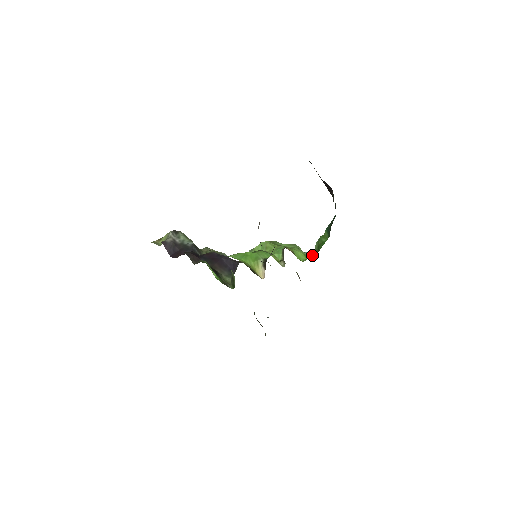
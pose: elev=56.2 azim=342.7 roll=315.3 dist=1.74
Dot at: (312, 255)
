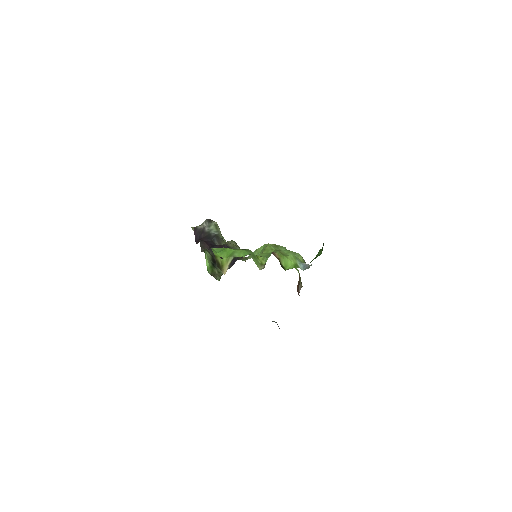
Dot at: (306, 267)
